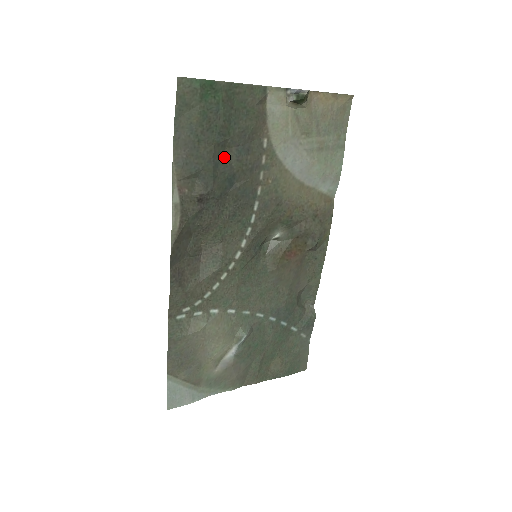
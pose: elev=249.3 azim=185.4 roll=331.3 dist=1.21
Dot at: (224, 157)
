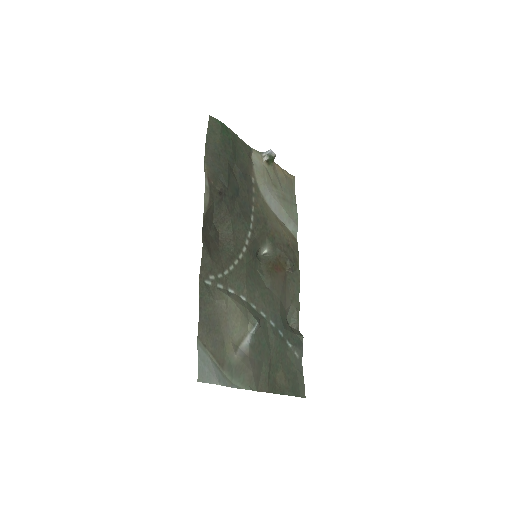
Dot at: (233, 174)
